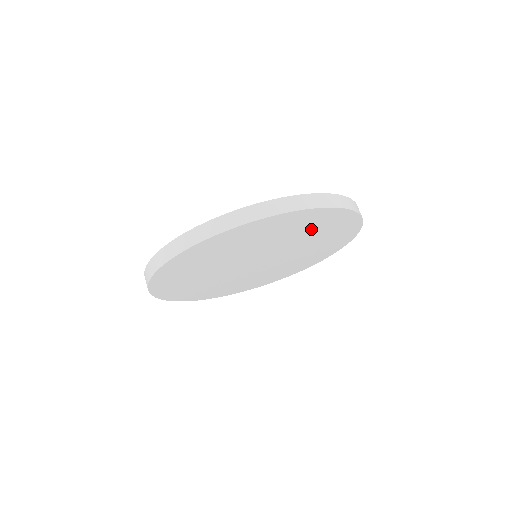
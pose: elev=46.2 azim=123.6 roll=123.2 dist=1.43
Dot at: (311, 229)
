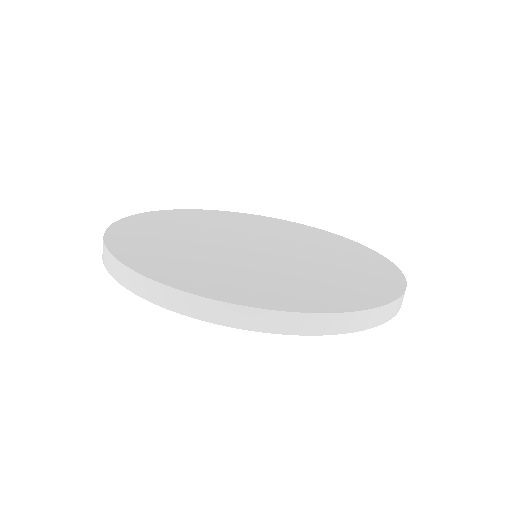
Dot at: occluded
